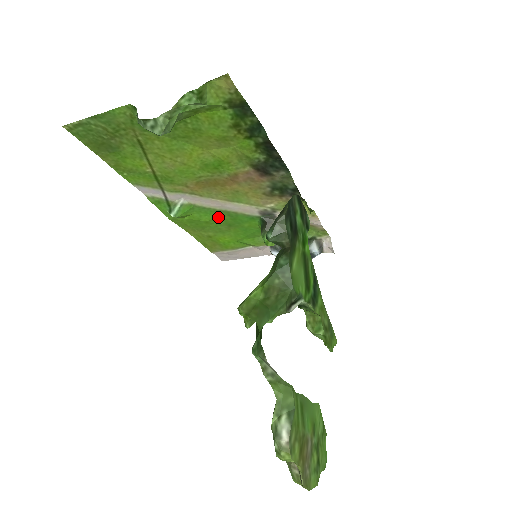
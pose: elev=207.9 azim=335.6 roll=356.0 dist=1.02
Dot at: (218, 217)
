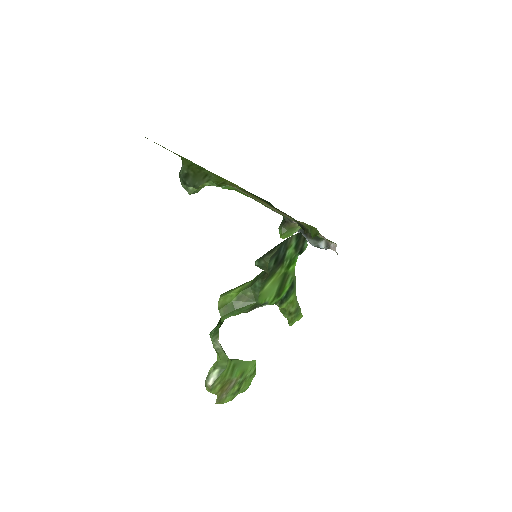
Dot at: (254, 199)
